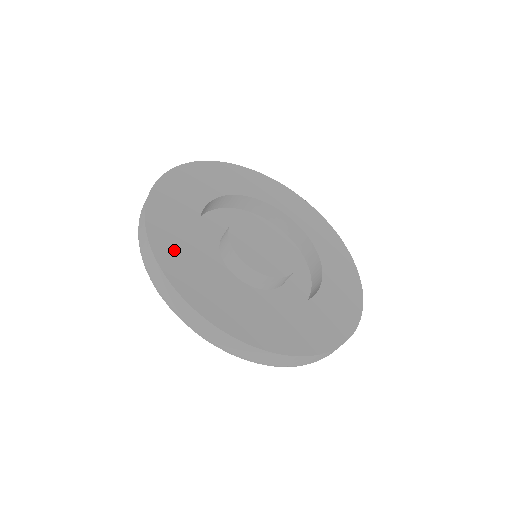
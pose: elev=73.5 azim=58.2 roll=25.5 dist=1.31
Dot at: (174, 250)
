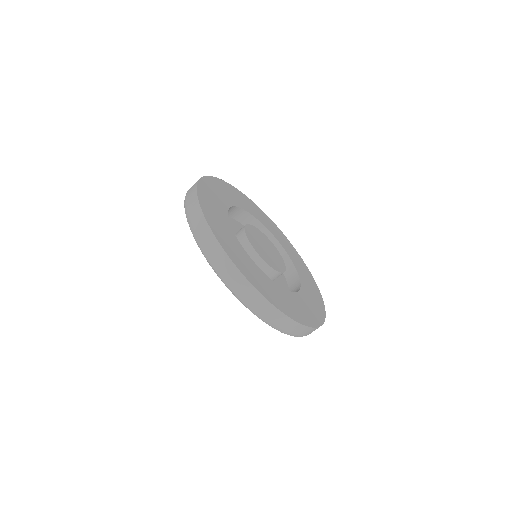
Dot at: (220, 230)
